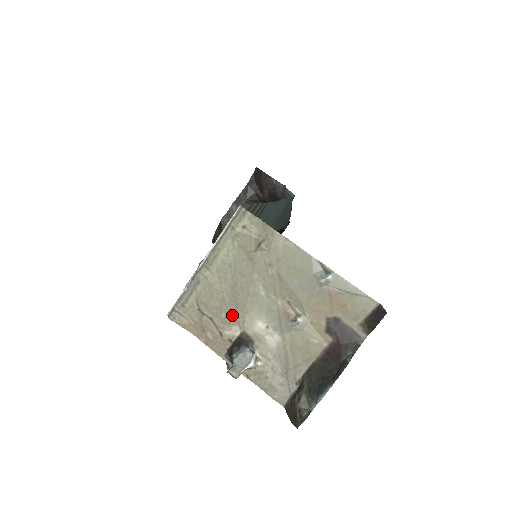
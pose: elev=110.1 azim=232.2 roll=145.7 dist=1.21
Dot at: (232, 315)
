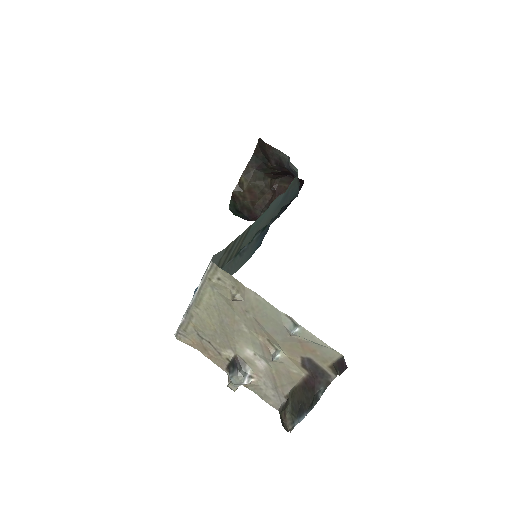
Dot at: (225, 342)
